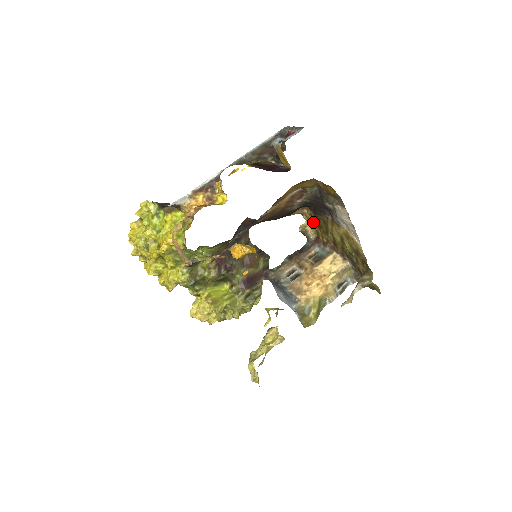
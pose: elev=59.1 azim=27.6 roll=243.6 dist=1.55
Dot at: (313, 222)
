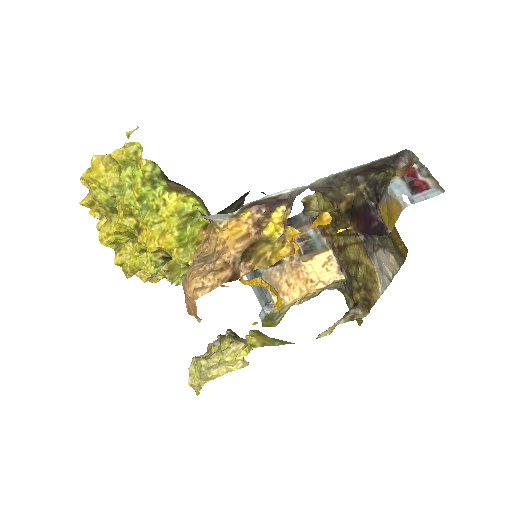
Dot at: (327, 207)
